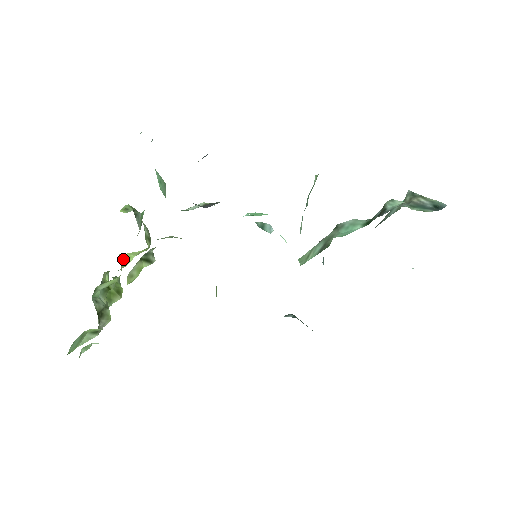
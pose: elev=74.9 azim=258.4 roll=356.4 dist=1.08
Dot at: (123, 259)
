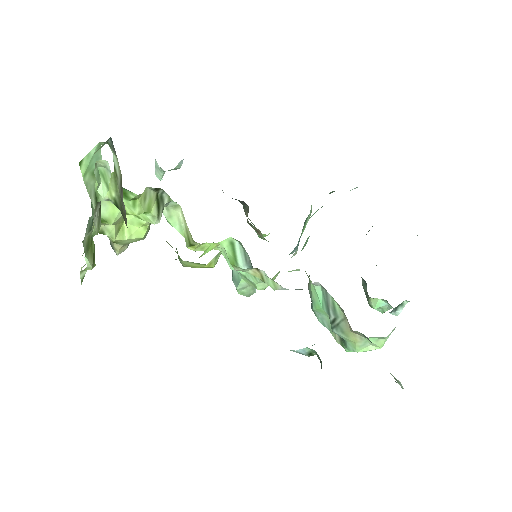
Dot at: (121, 221)
